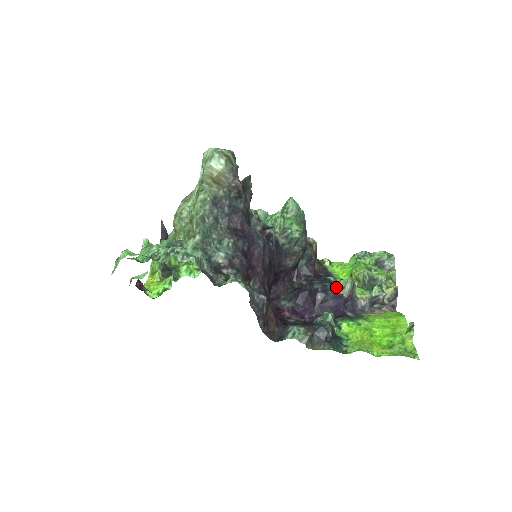
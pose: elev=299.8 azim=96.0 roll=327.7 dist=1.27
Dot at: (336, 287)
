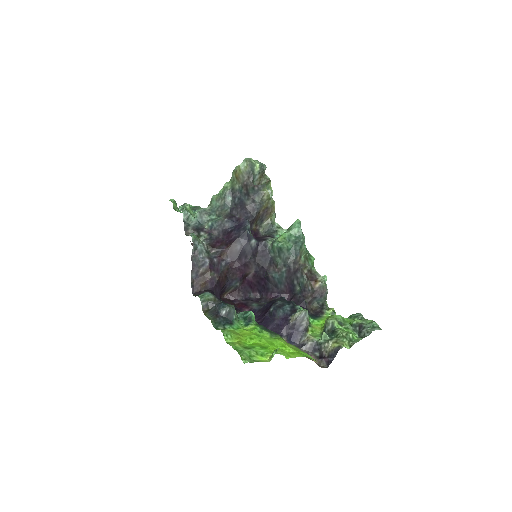
Dot at: (292, 312)
